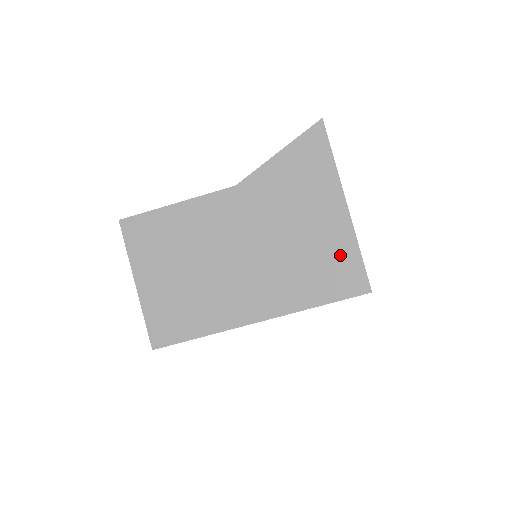
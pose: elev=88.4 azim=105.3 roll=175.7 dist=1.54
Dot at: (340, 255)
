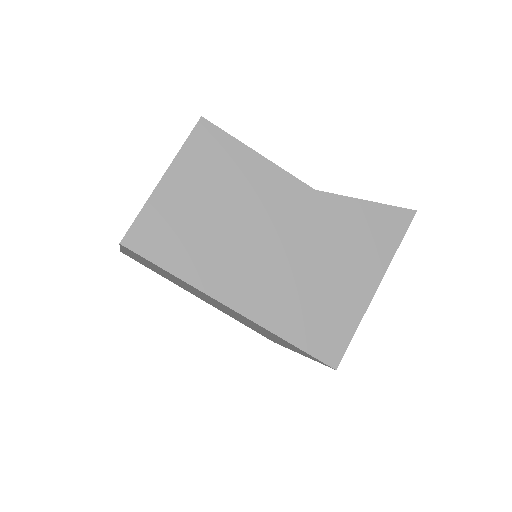
Dot at: (340, 319)
